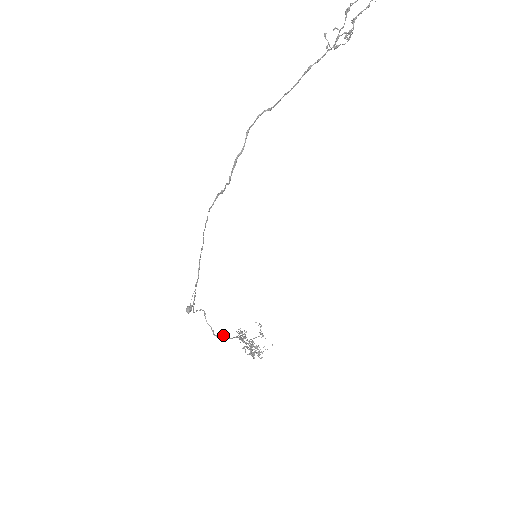
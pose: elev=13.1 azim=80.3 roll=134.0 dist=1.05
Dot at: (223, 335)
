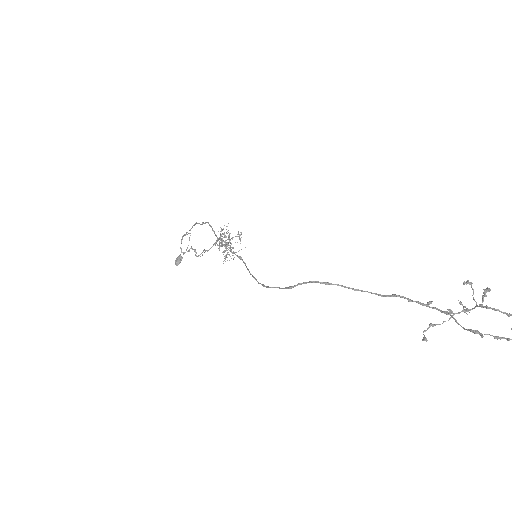
Dot at: (204, 250)
